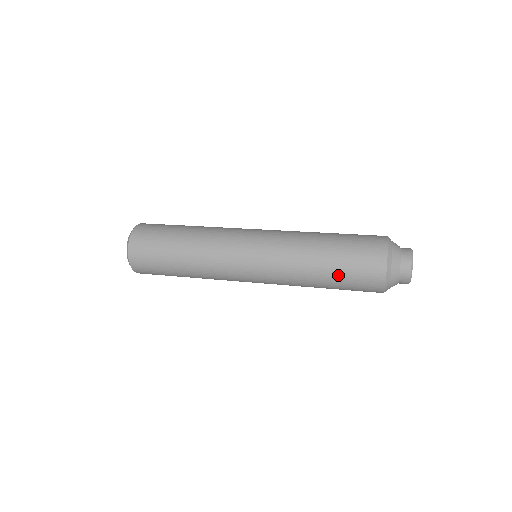
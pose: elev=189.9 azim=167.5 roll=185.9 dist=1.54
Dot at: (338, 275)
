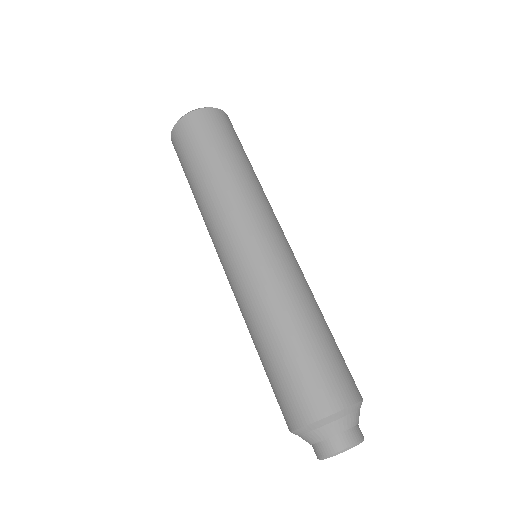
Dot at: (314, 347)
